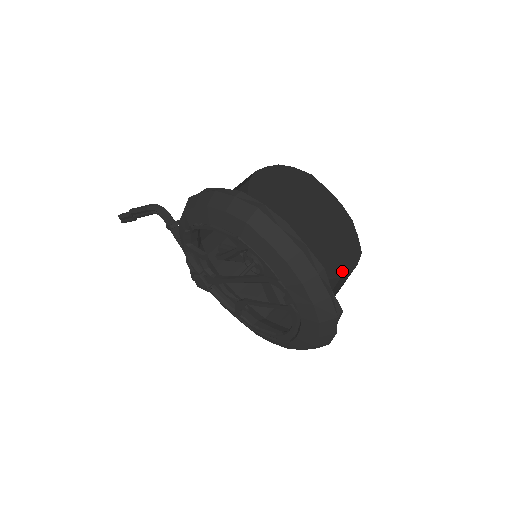
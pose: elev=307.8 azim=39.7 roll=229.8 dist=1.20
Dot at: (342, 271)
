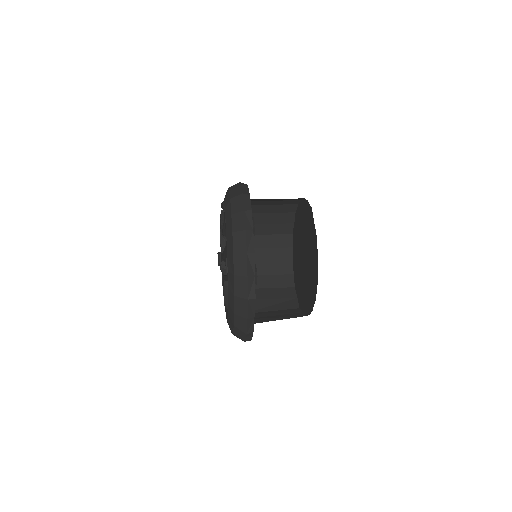
Dot at: (310, 307)
